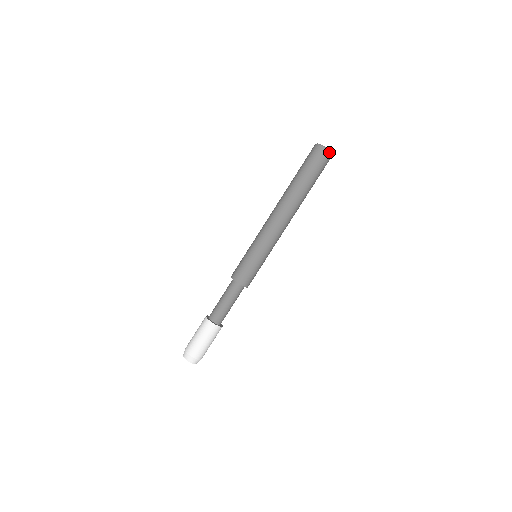
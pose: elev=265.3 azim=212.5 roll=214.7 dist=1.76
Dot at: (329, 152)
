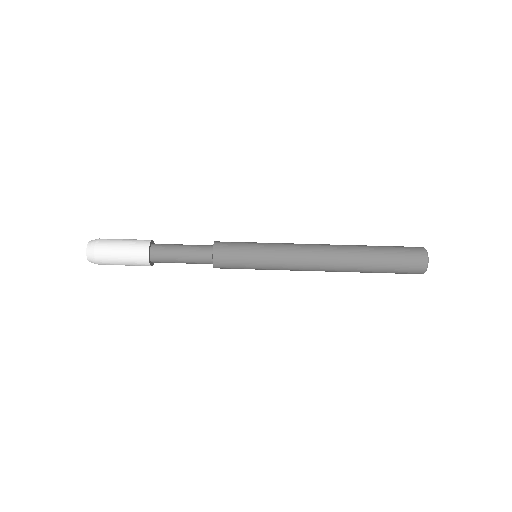
Dot at: (426, 260)
